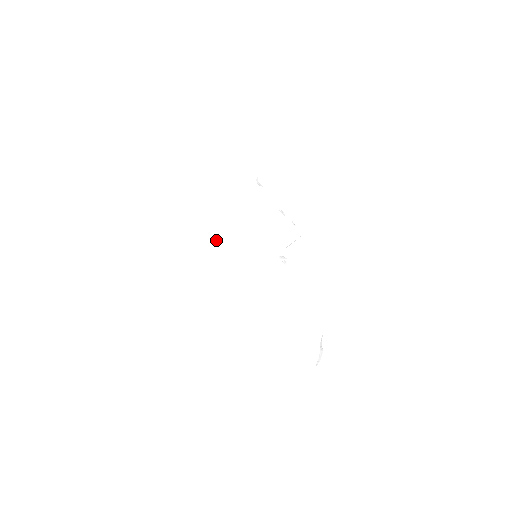
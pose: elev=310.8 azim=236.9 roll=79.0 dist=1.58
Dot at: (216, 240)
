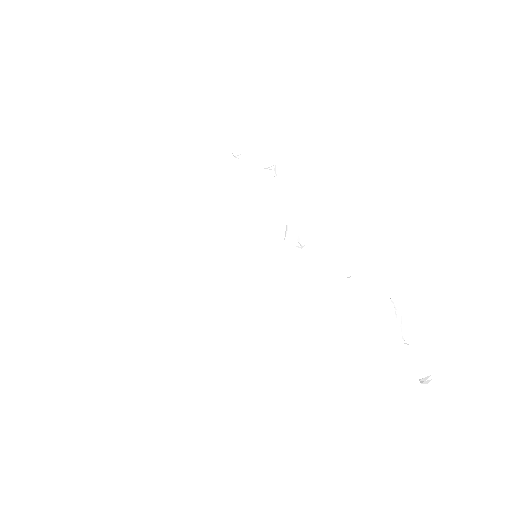
Dot at: (194, 273)
